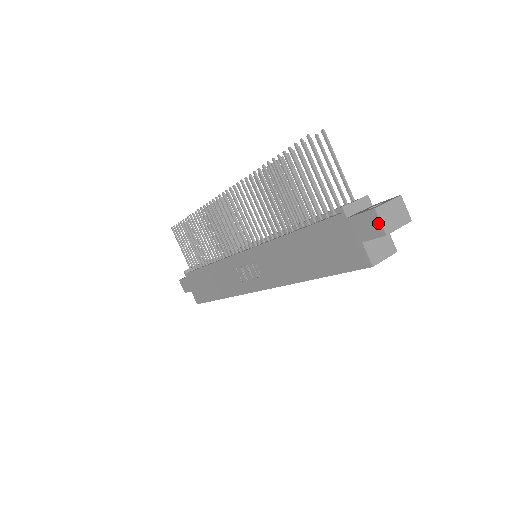
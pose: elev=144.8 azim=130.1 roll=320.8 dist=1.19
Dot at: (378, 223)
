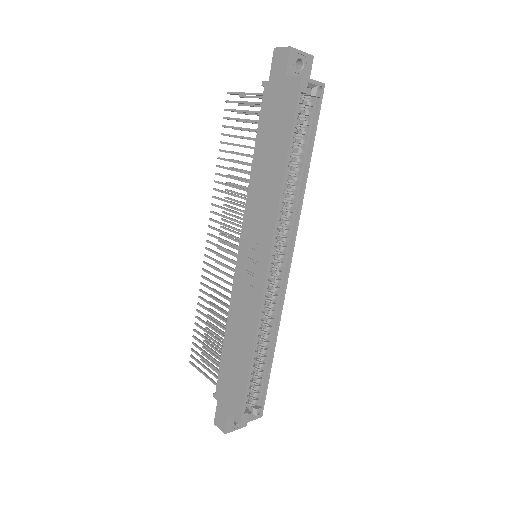
Dot at: (282, 50)
